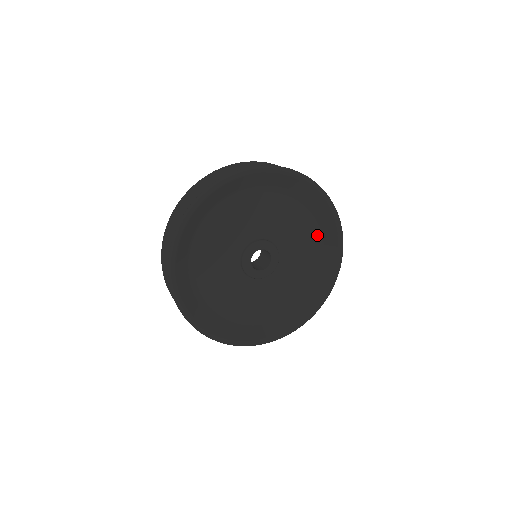
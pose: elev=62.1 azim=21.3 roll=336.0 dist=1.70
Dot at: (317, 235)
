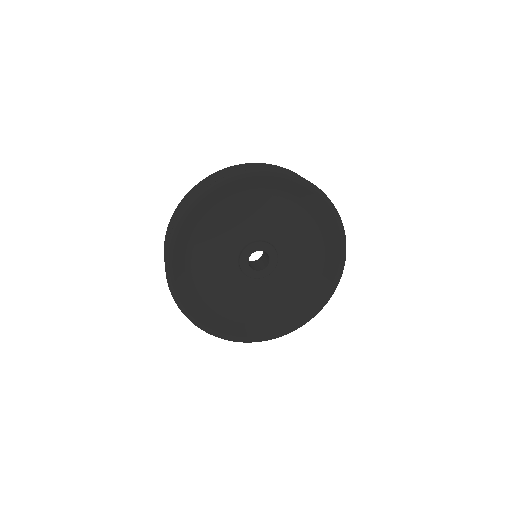
Dot at: (279, 195)
